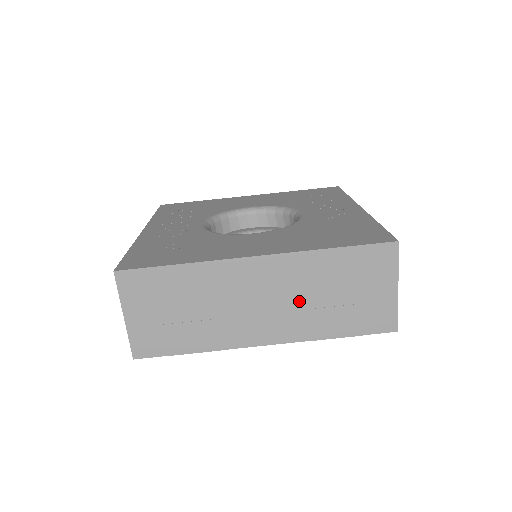
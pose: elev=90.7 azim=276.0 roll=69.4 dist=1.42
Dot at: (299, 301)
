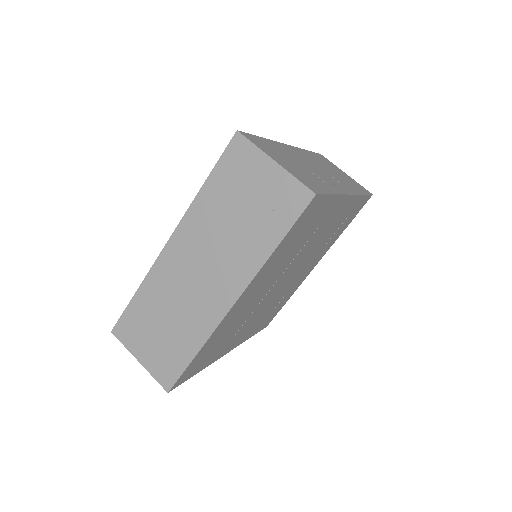
Dot at: (221, 246)
